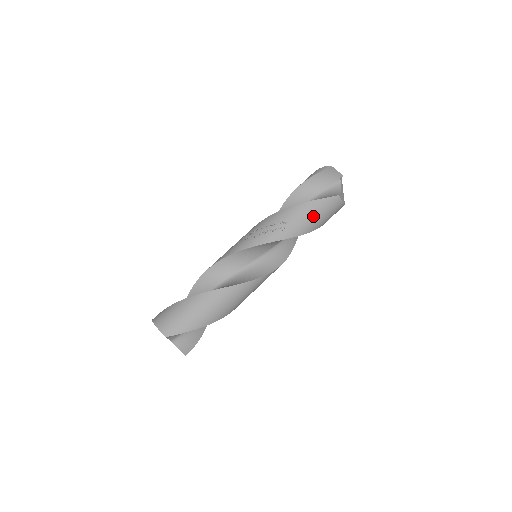
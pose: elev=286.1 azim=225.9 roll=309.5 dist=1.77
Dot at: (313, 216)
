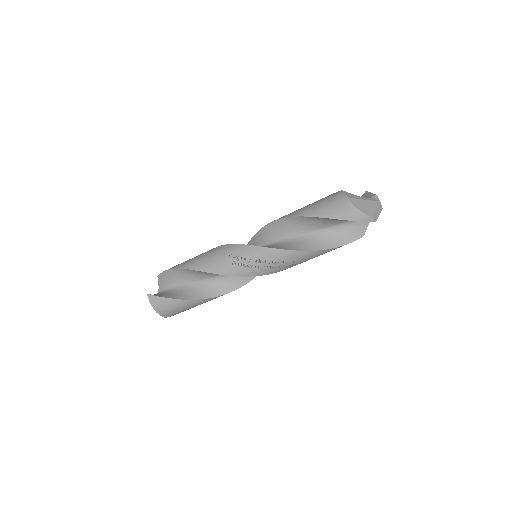
Dot at: occluded
